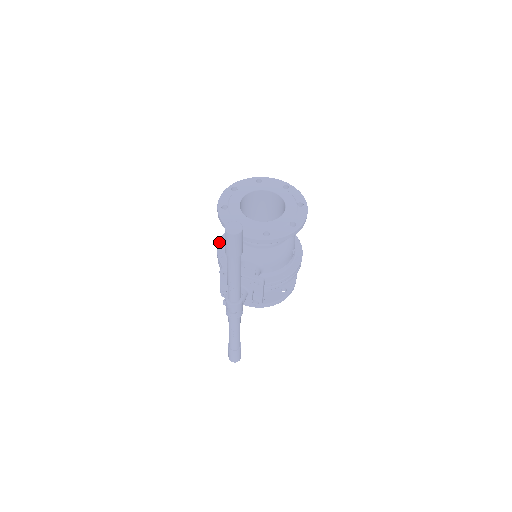
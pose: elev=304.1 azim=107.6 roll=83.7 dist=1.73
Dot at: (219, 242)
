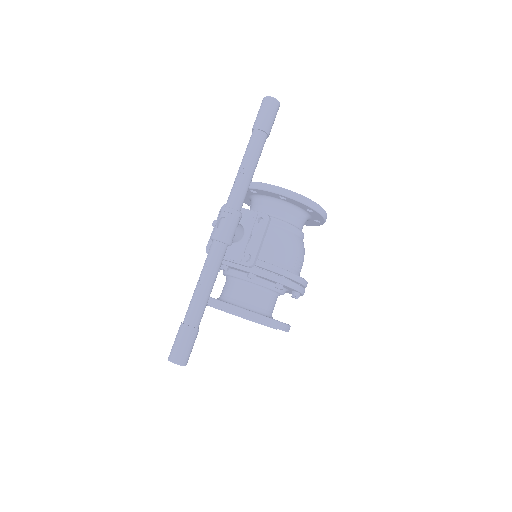
Dot at: occluded
